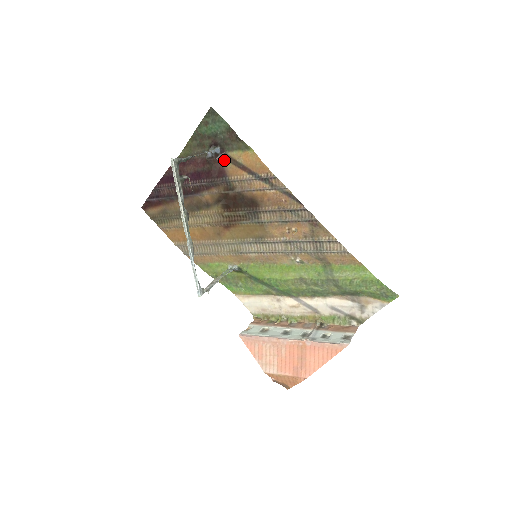
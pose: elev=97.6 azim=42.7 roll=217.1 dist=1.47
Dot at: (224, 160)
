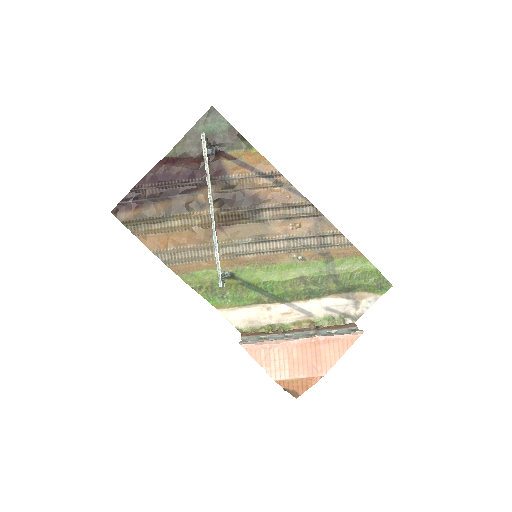
Dot at: (223, 158)
